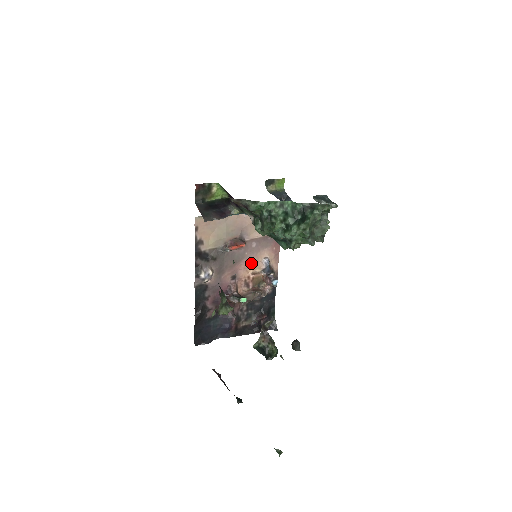
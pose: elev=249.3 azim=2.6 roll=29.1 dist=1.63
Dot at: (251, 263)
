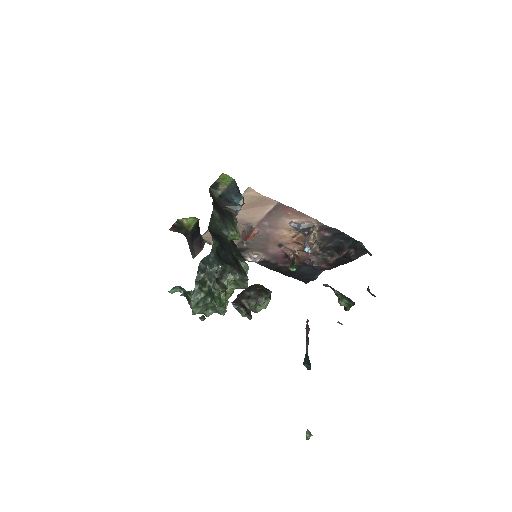
Dot at: (281, 233)
